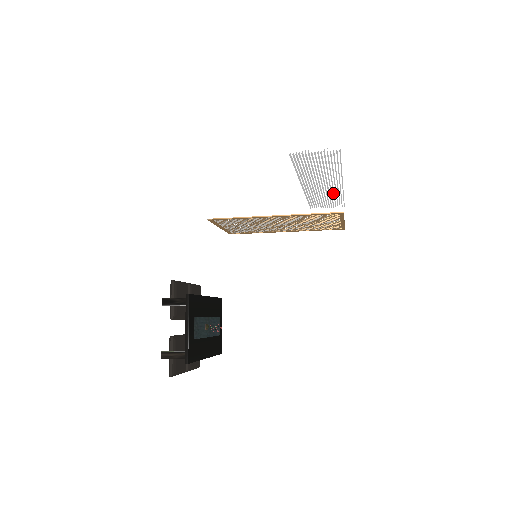
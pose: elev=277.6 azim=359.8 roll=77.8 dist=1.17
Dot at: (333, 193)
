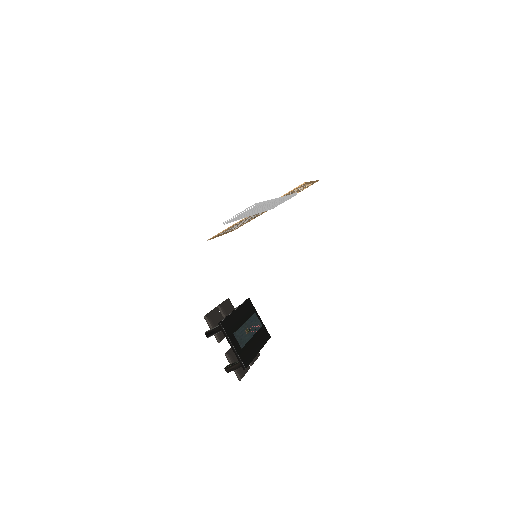
Dot at: occluded
